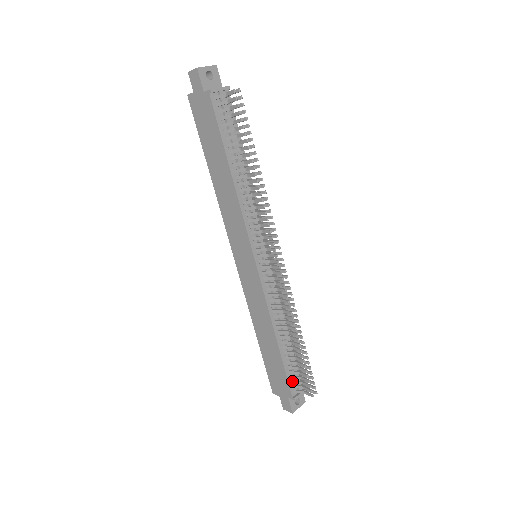
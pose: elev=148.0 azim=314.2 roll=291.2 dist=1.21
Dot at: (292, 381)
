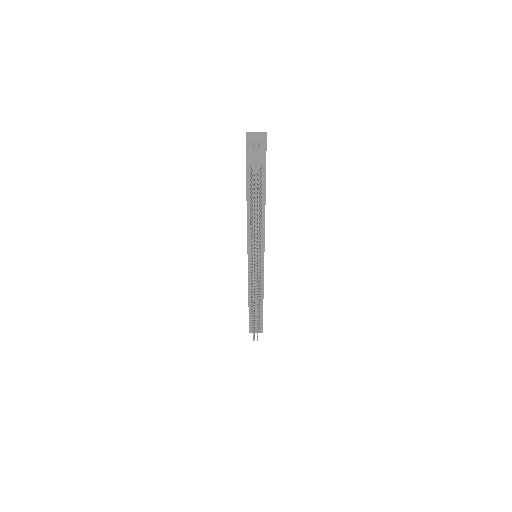
Dot at: (252, 323)
